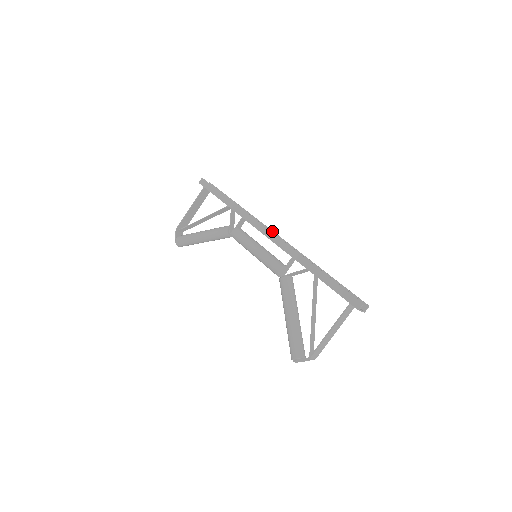
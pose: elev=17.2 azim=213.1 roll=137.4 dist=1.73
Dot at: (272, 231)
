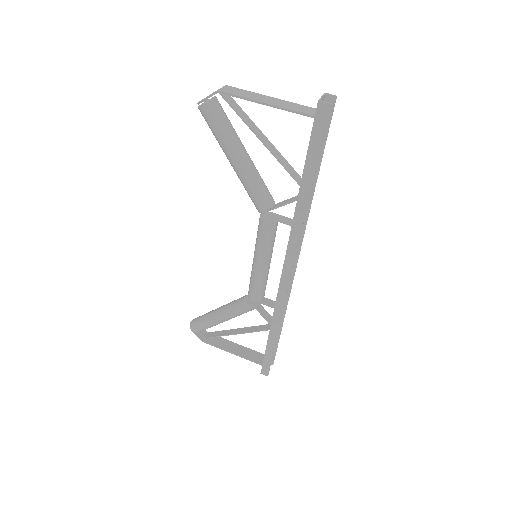
Dot at: (298, 257)
